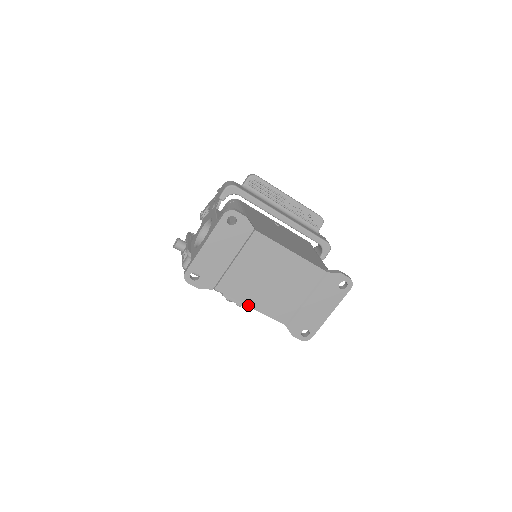
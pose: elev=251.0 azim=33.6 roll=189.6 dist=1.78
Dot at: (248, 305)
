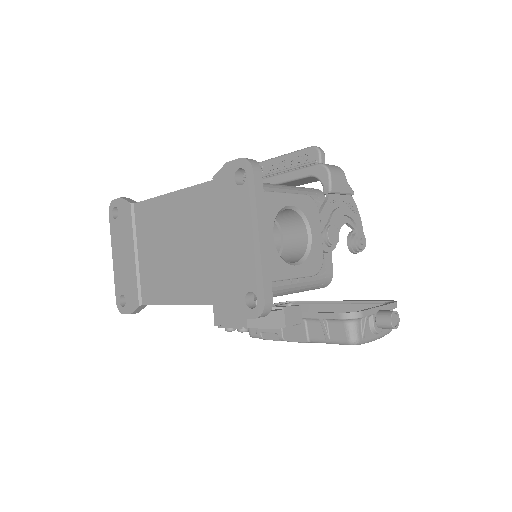
Dot at: (175, 303)
